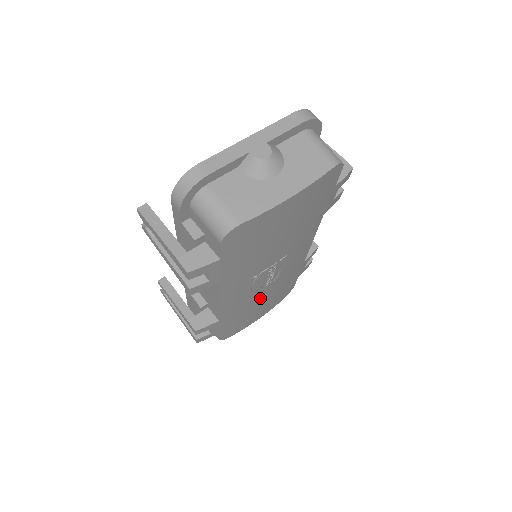
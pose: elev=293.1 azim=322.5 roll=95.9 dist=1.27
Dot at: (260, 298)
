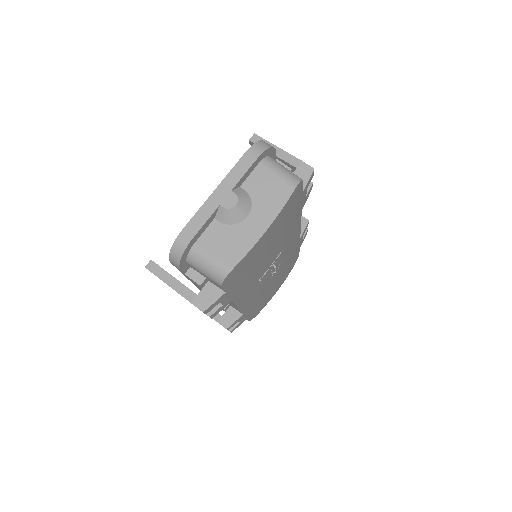
Dot at: (271, 283)
